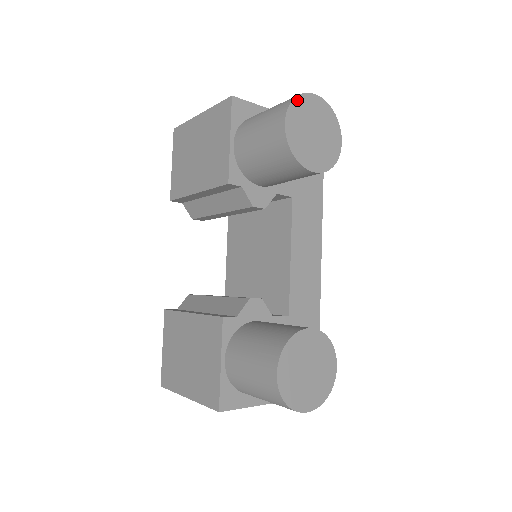
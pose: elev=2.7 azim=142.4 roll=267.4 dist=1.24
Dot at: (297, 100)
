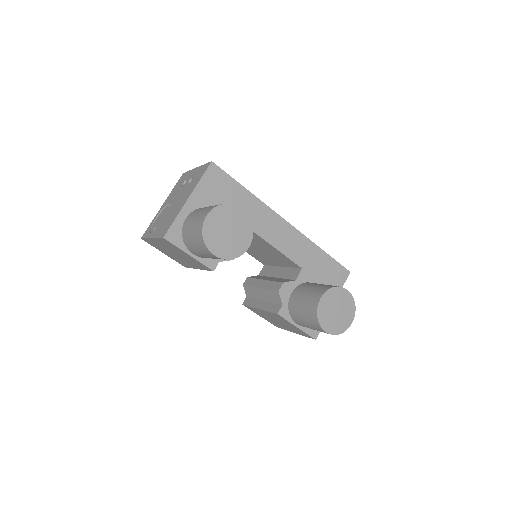
Dot at: (205, 236)
